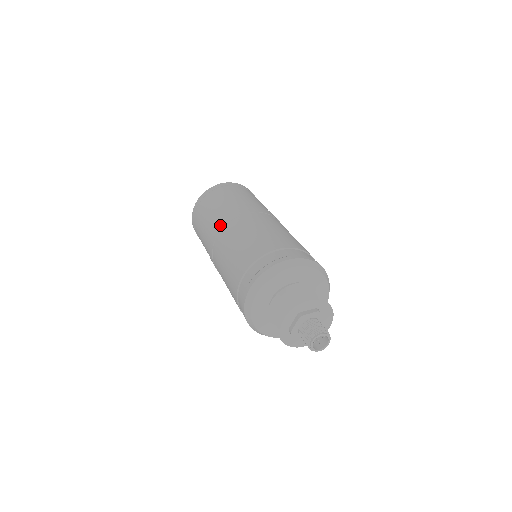
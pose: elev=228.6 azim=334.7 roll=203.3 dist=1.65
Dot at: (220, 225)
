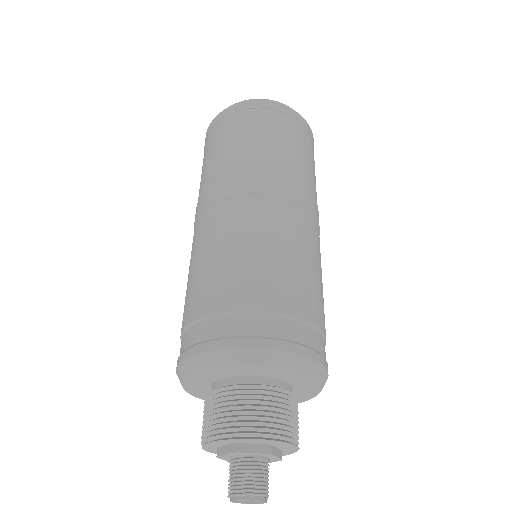
Dot at: (215, 193)
